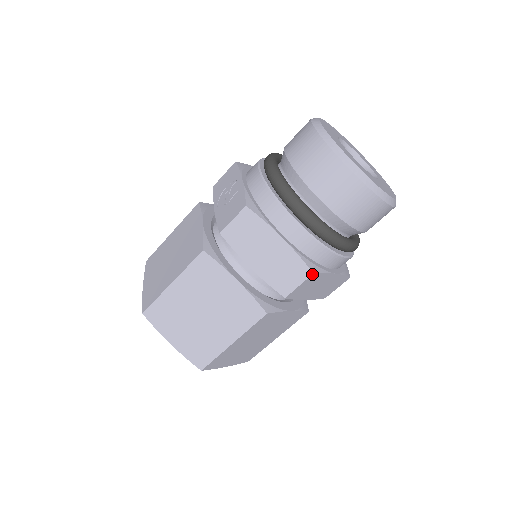
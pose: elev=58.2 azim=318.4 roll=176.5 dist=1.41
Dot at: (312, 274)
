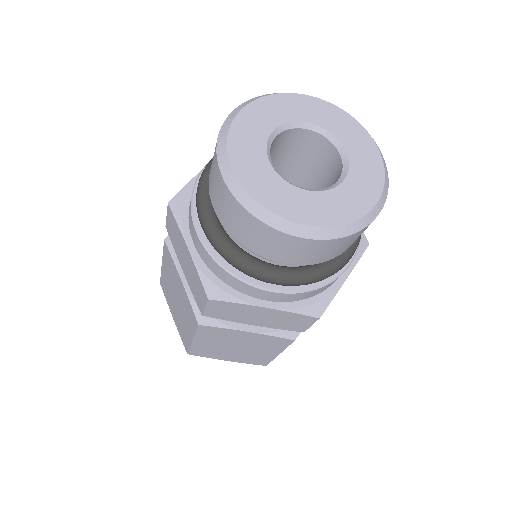
Dot at: (208, 299)
